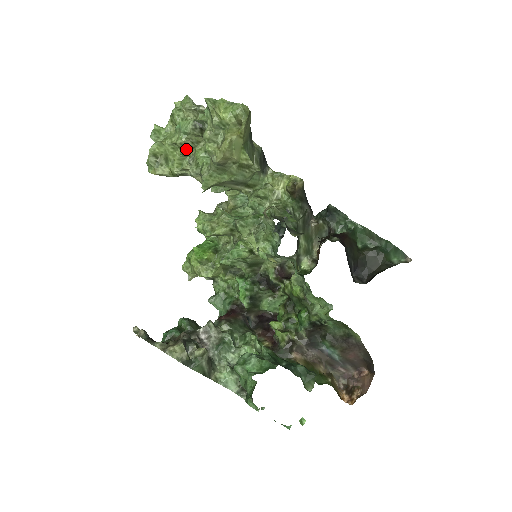
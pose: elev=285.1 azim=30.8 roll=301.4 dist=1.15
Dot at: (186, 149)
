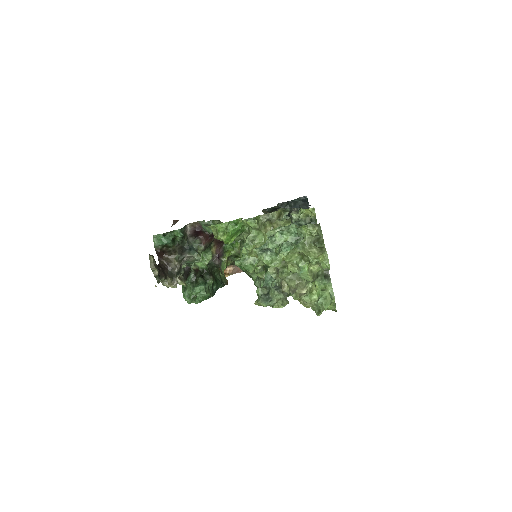
Dot at: occluded
